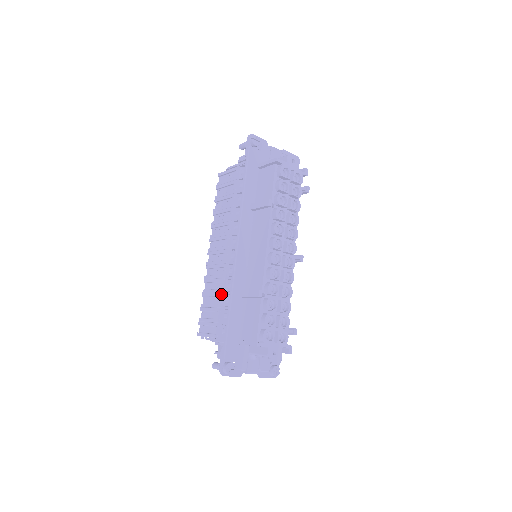
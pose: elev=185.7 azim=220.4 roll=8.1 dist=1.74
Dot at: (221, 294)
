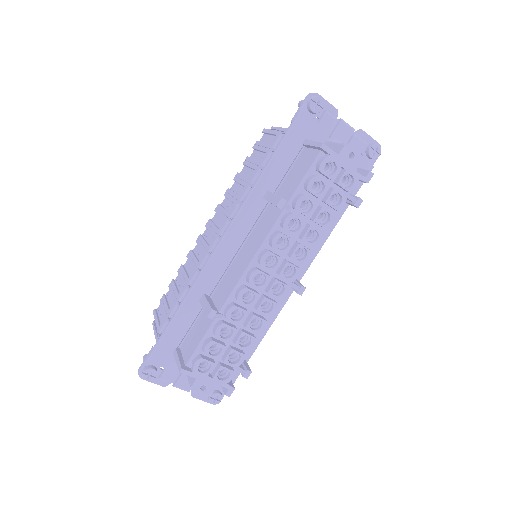
Dot at: (185, 284)
